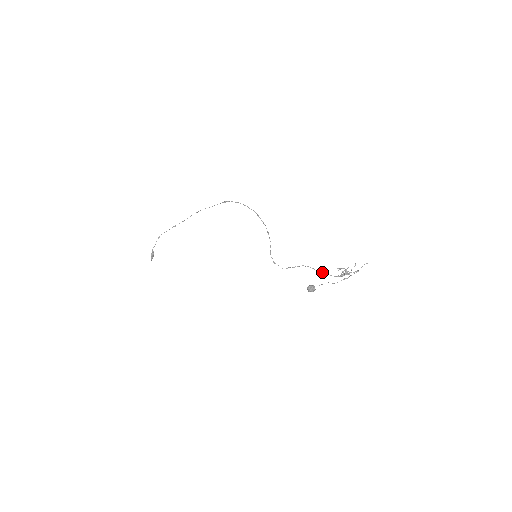
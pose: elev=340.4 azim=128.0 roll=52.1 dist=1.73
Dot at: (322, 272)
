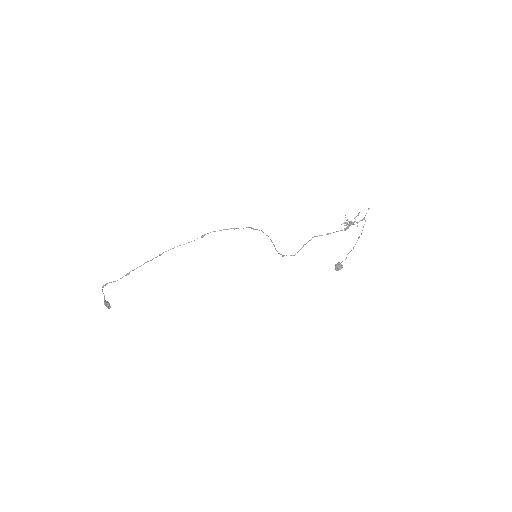
Dot at: (327, 234)
